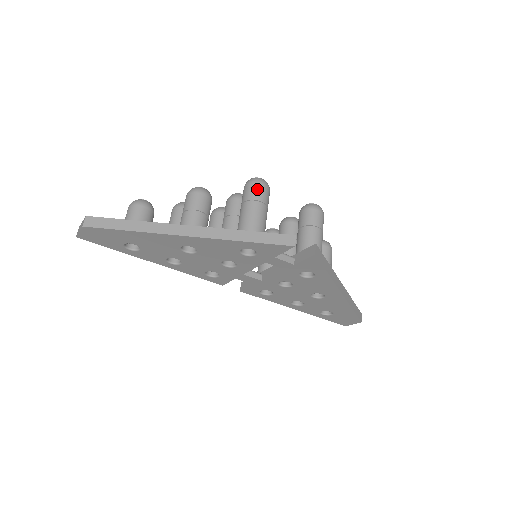
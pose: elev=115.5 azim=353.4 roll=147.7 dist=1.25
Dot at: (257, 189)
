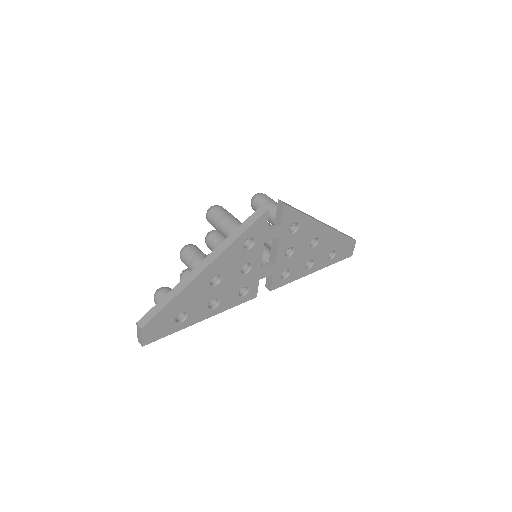
Dot at: (216, 211)
